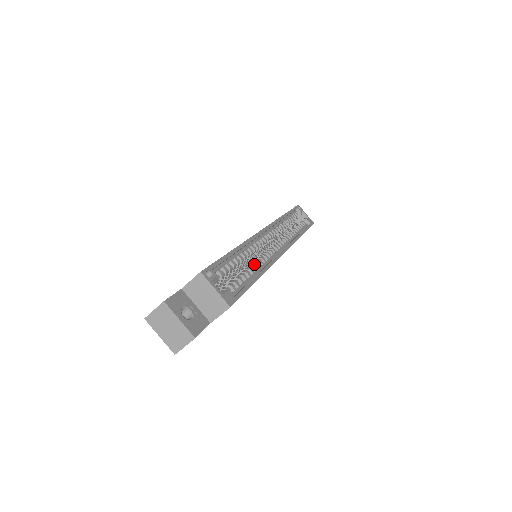
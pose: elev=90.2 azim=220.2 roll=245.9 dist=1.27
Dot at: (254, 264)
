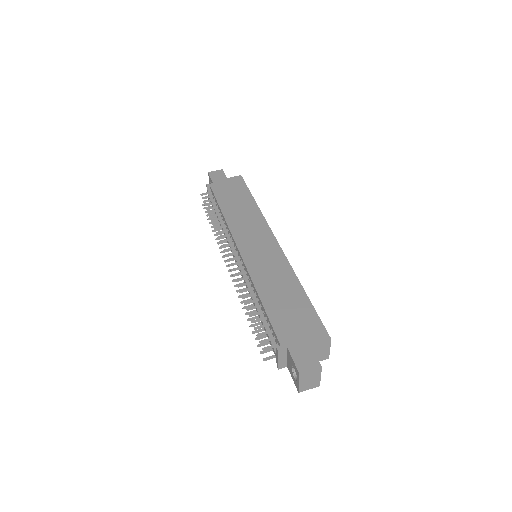
Dot at: occluded
